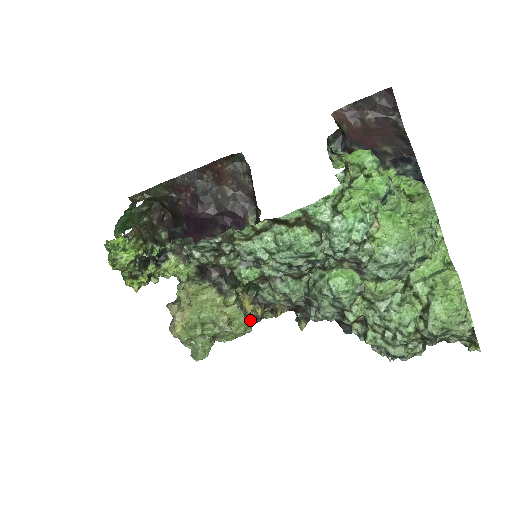
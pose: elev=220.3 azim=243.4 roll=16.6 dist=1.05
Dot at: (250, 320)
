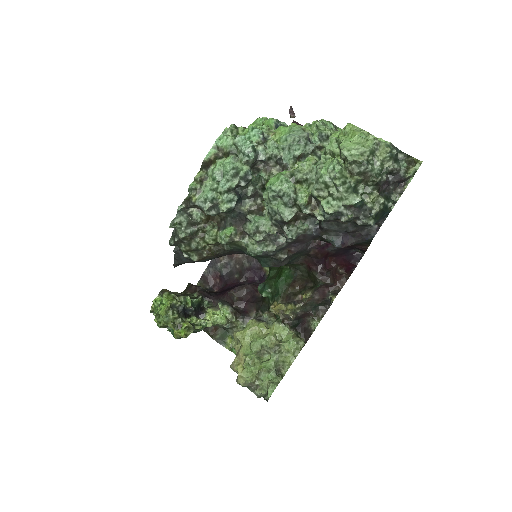
Dot at: (303, 339)
